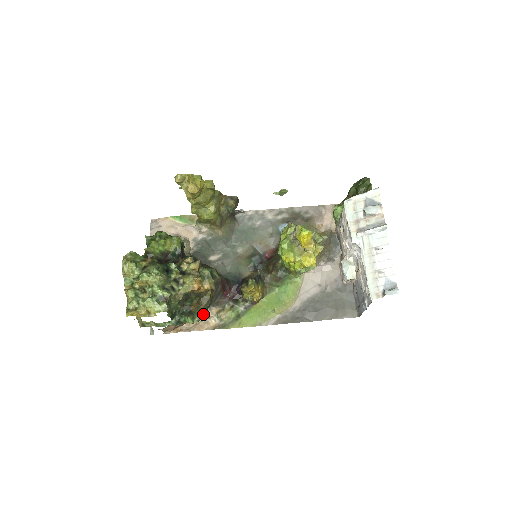
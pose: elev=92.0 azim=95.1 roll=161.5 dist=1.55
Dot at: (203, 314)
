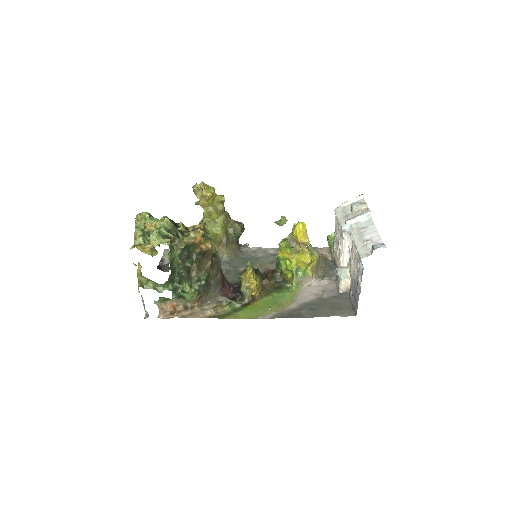
Dot at: (200, 307)
